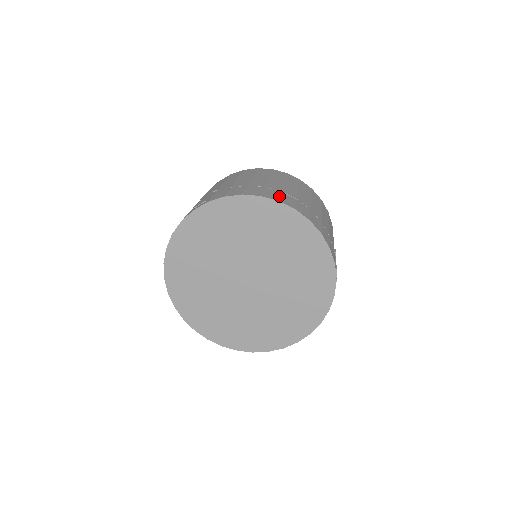
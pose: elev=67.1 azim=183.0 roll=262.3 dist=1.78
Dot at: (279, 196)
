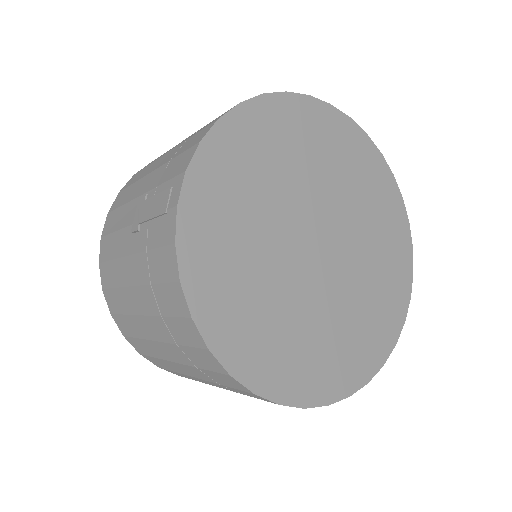
Dot at: occluded
